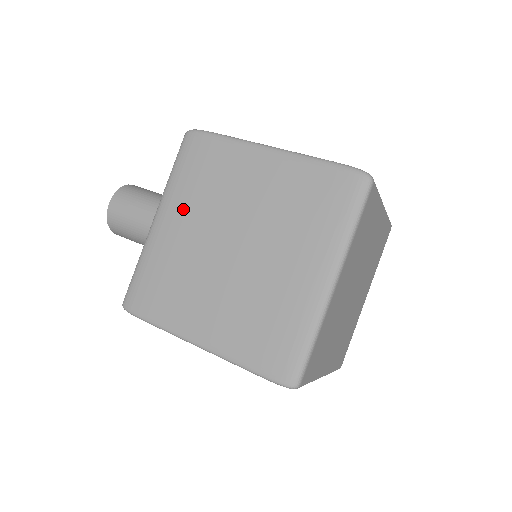
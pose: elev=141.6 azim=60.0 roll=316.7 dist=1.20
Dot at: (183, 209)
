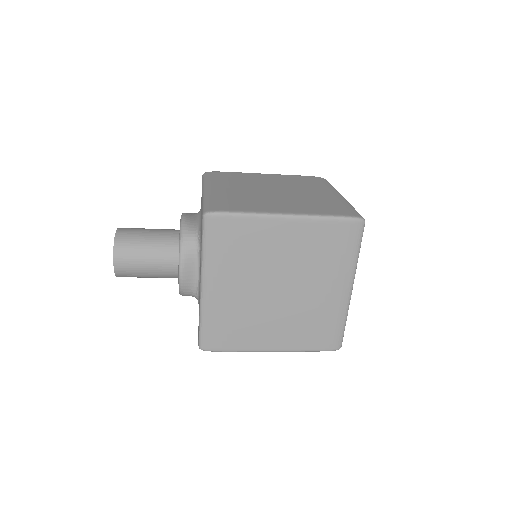
Dot at: (227, 185)
